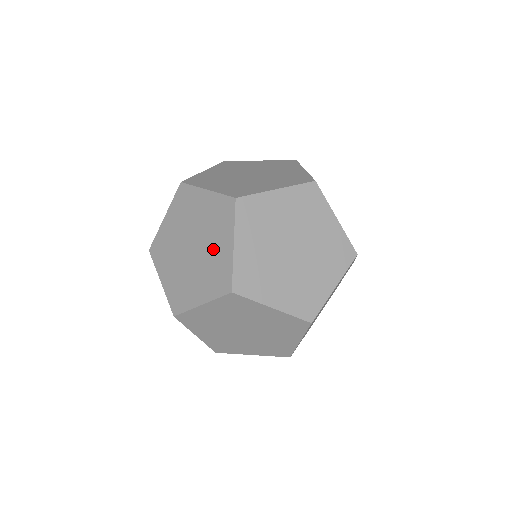
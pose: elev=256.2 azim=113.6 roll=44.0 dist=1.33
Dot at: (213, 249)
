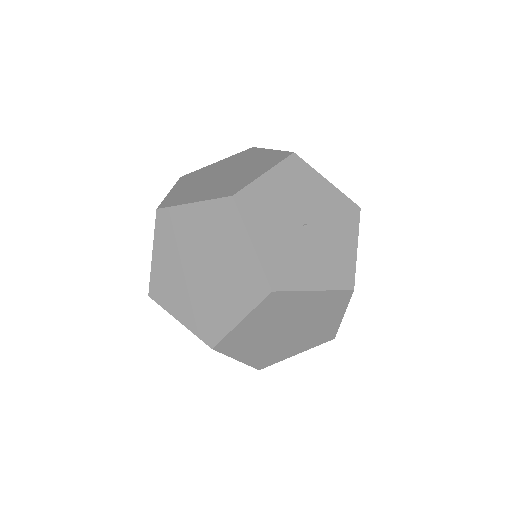
Dot at: occluded
